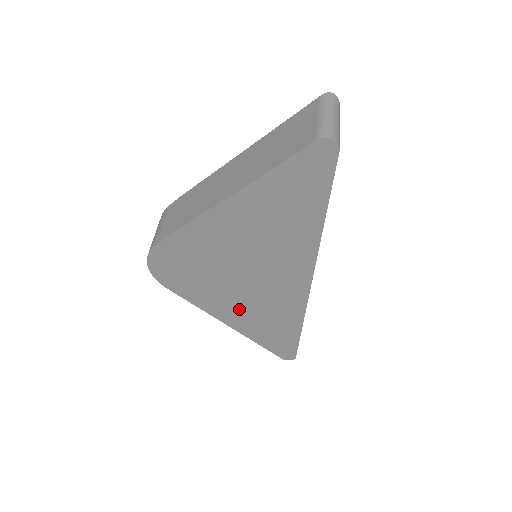
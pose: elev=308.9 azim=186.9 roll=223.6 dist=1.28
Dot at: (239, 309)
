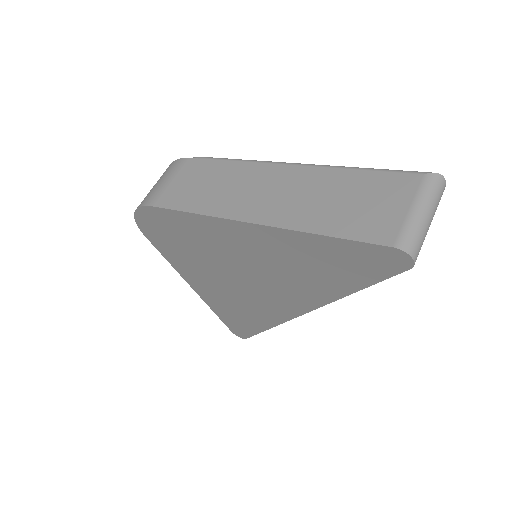
Dot at: (212, 289)
